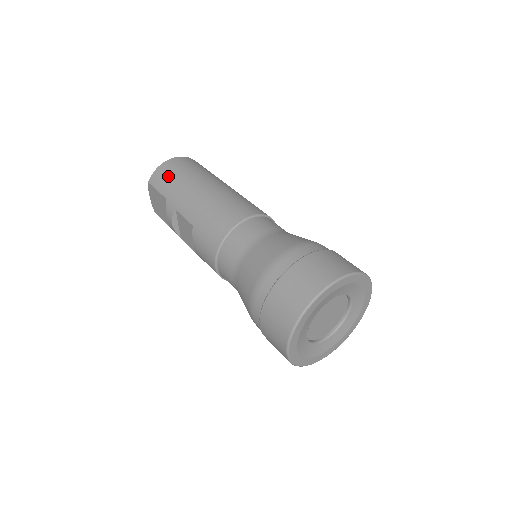
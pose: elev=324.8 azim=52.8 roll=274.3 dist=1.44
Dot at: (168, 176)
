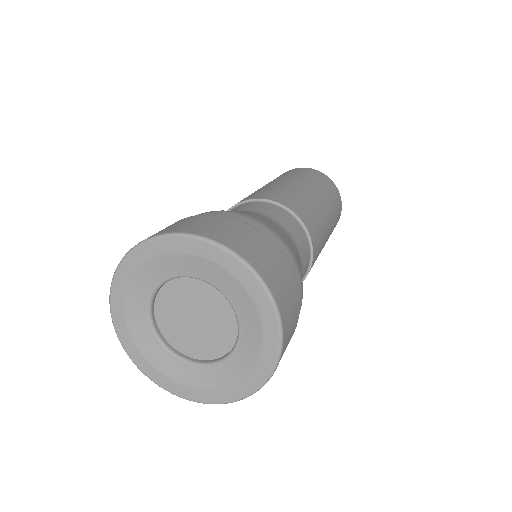
Dot at: (285, 173)
